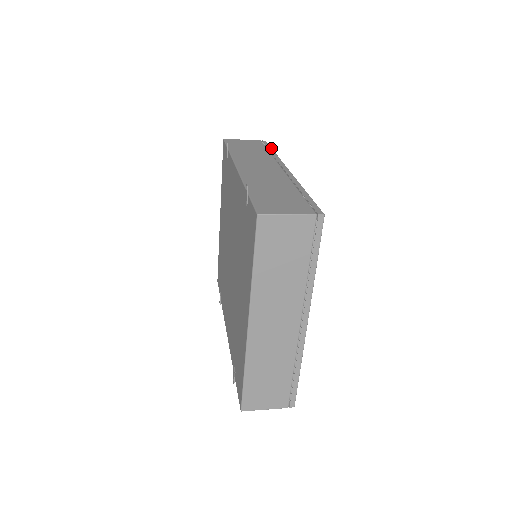
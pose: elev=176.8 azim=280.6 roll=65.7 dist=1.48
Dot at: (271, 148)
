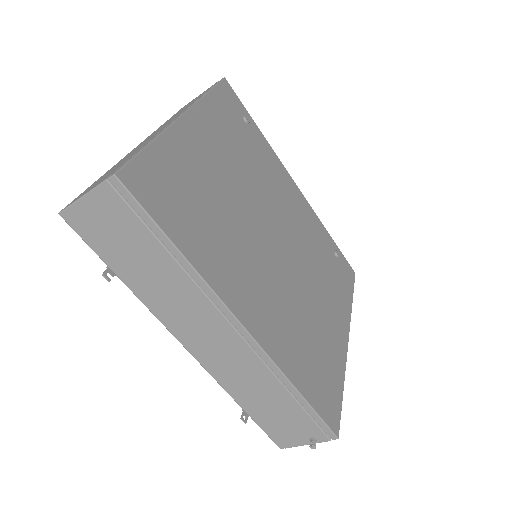
Dot at: (337, 247)
